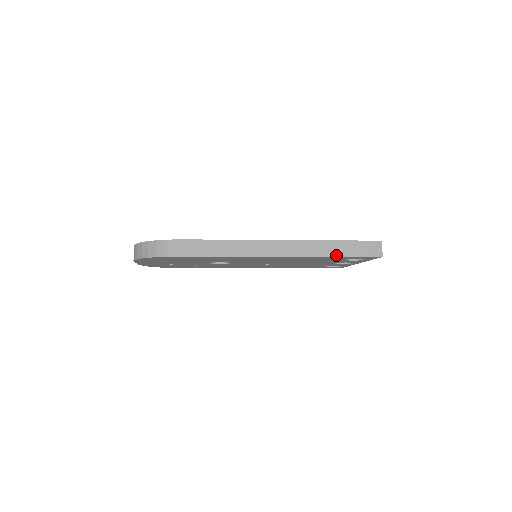
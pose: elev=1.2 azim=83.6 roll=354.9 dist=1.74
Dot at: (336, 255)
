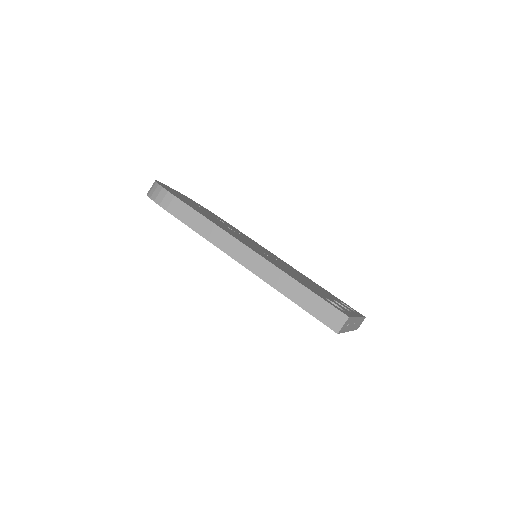
Dot at: (291, 298)
